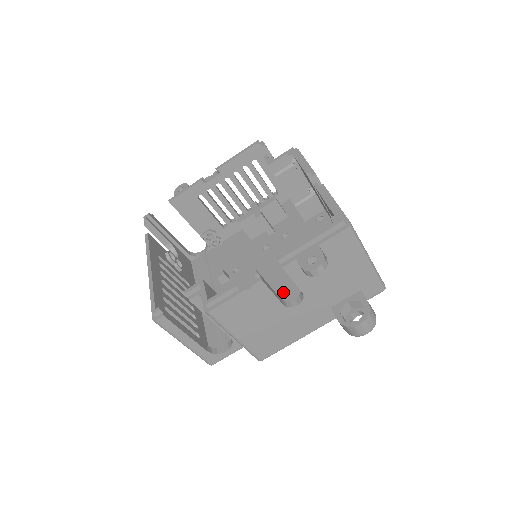
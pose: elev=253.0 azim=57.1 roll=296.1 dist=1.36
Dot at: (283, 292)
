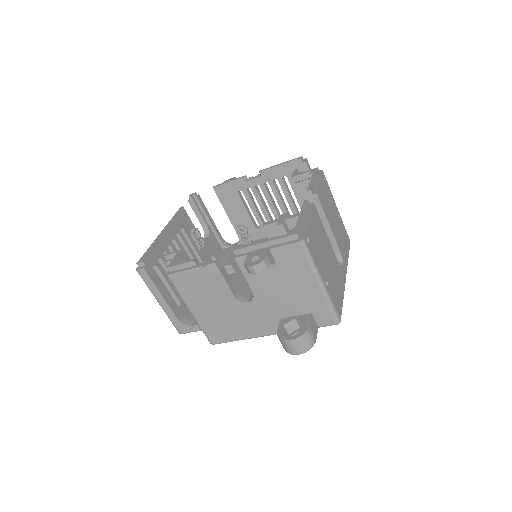
Dot at: occluded
